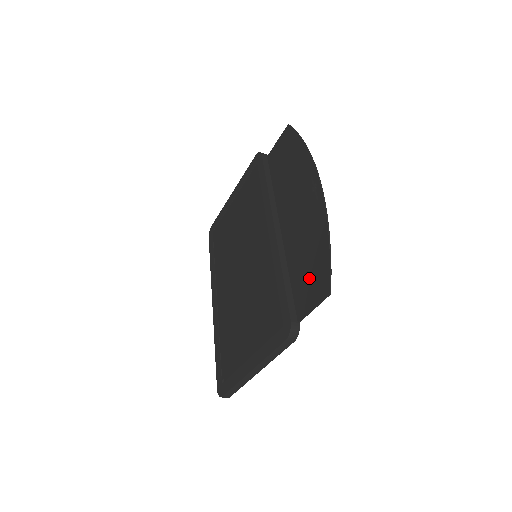
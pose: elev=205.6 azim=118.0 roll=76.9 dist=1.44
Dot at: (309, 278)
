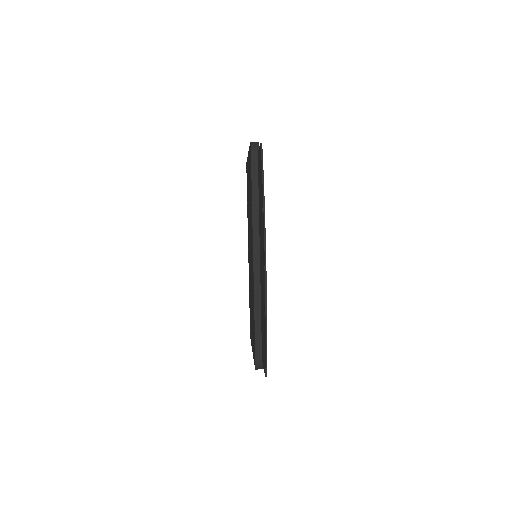
Dot at: (263, 342)
